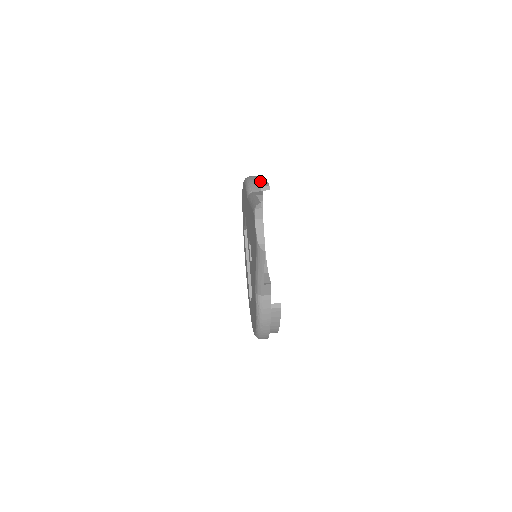
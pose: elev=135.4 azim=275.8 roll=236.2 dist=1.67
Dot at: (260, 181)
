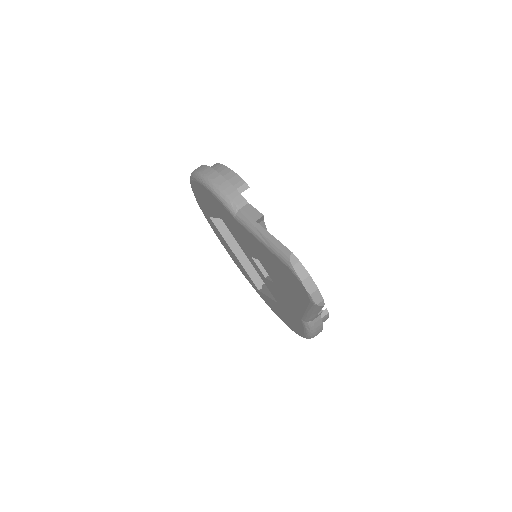
Dot at: (224, 175)
